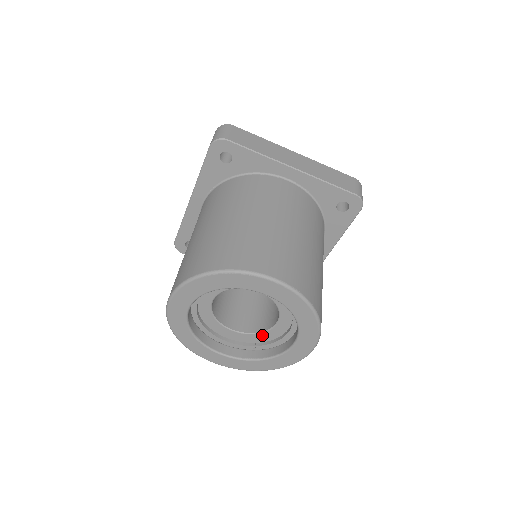
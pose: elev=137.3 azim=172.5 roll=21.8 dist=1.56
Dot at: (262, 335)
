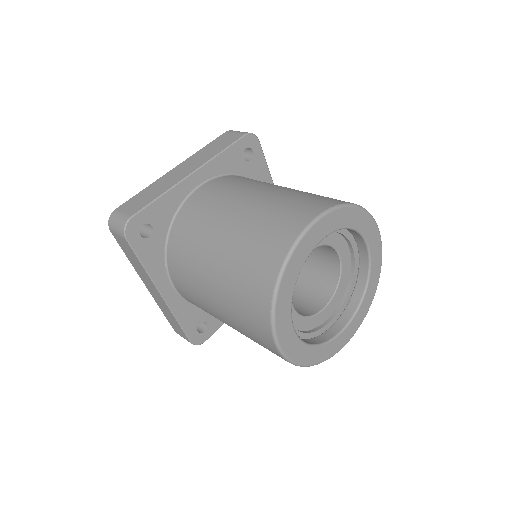
Dot at: (308, 320)
